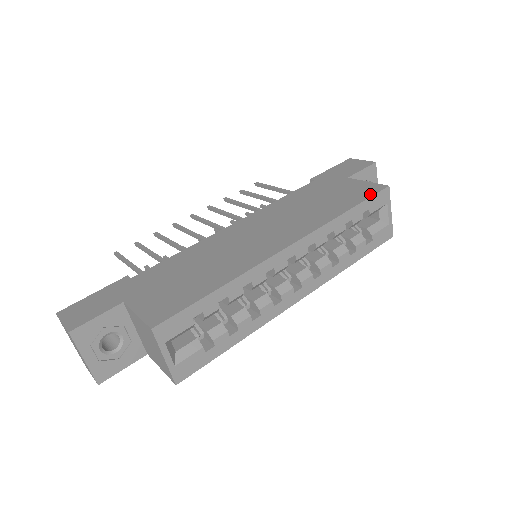
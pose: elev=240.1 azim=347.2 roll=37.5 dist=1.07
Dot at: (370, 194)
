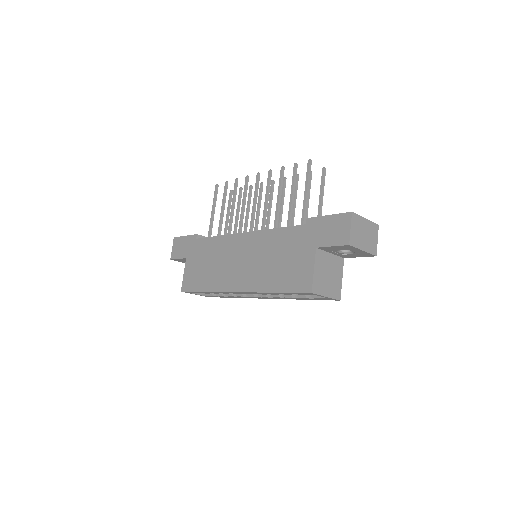
Dot at: (296, 289)
